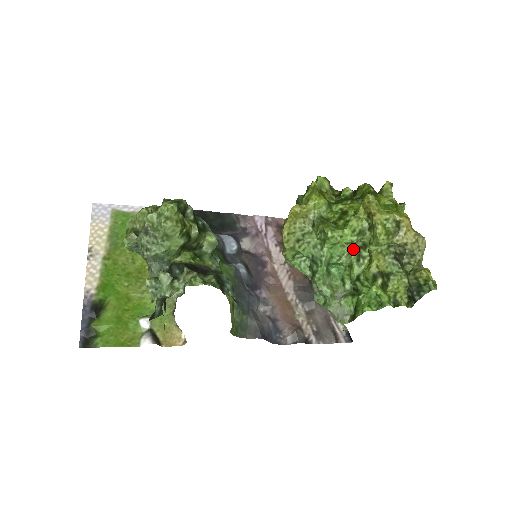
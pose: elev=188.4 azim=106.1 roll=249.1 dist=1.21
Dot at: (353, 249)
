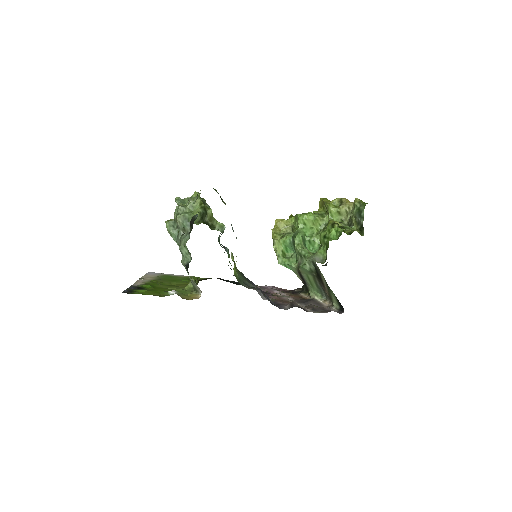
Dot at: (320, 231)
